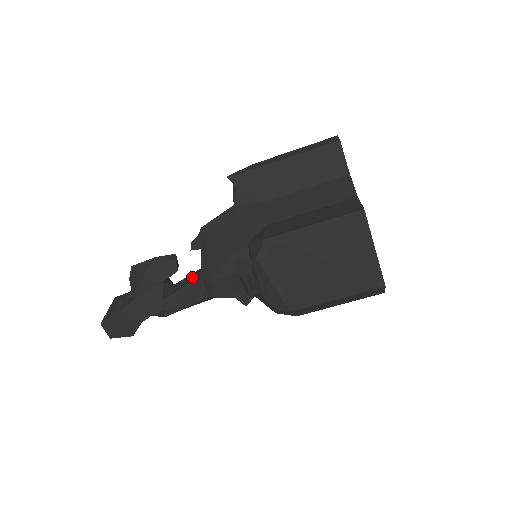
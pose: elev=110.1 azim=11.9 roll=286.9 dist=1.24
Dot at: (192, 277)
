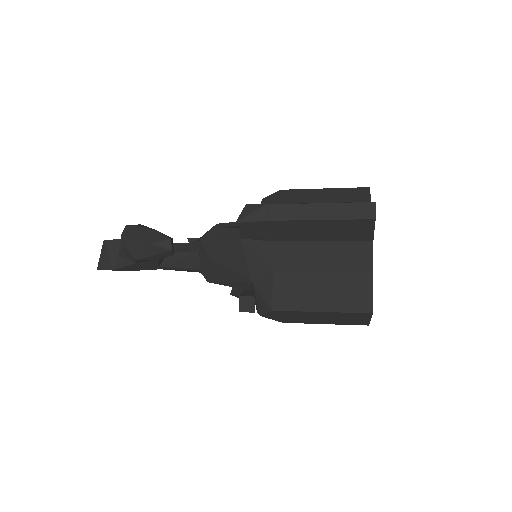
Dot at: (189, 260)
